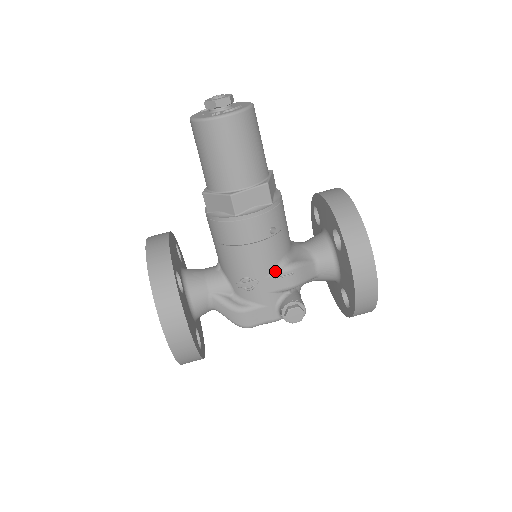
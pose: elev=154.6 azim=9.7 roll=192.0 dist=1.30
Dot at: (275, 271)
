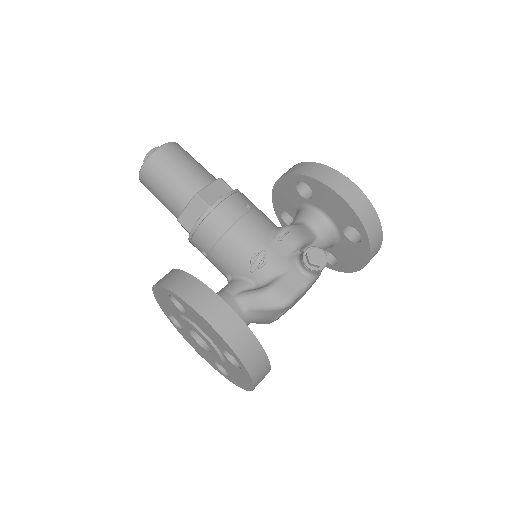
Dot at: (273, 236)
